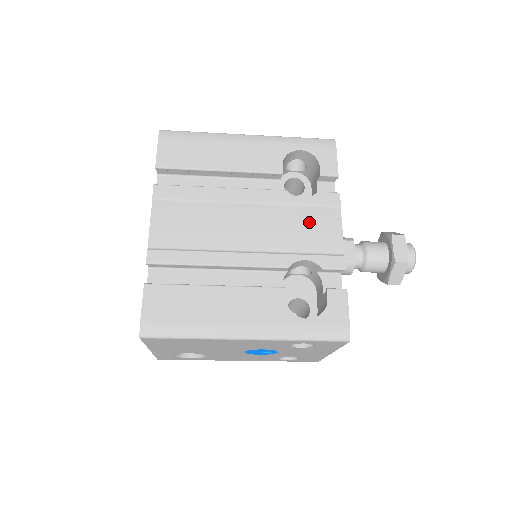
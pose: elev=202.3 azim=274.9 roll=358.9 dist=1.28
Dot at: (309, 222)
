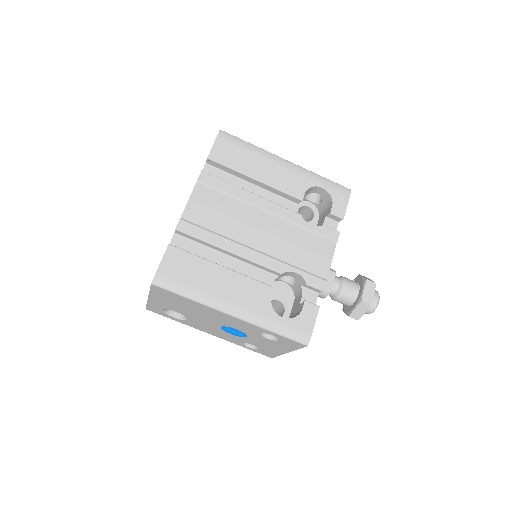
Dot at: (309, 245)
